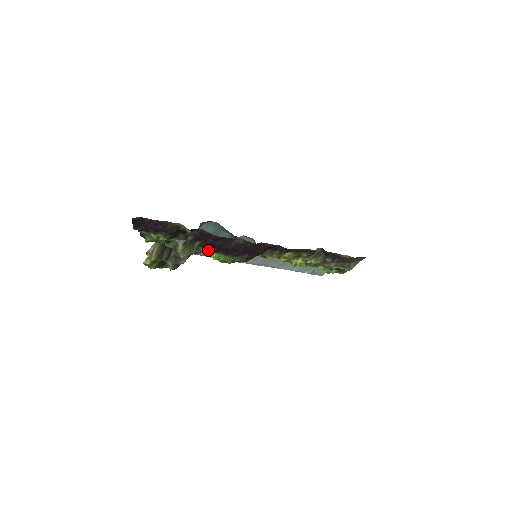
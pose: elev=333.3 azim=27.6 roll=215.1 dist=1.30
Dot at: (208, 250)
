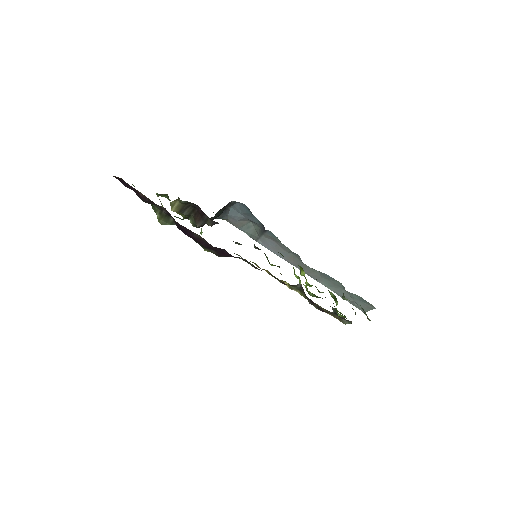
Dot at: (180, 229)
